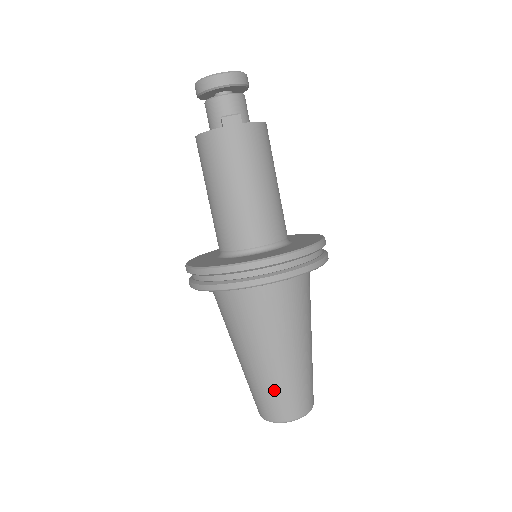
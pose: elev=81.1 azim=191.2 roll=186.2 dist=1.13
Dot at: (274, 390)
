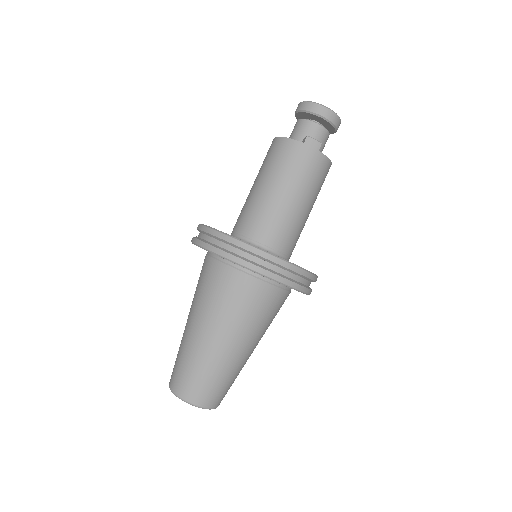
Dot at: (200, 369)
